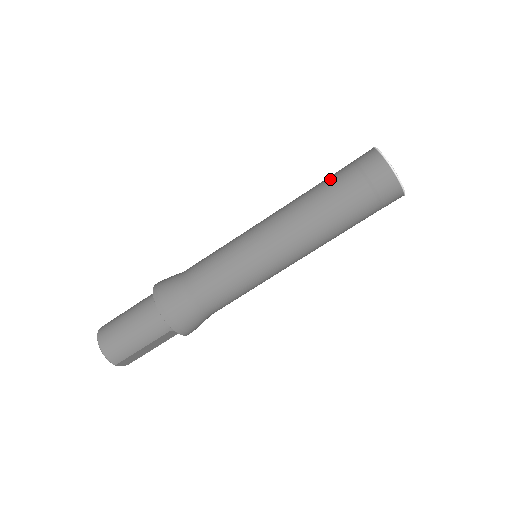
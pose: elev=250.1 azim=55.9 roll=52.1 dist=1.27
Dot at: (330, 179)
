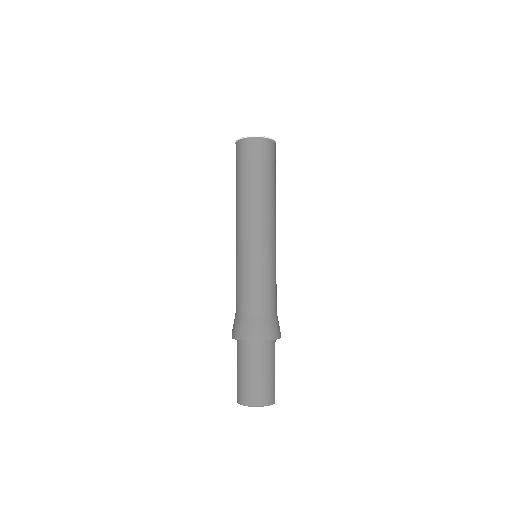
Dot at: (243, 176)
